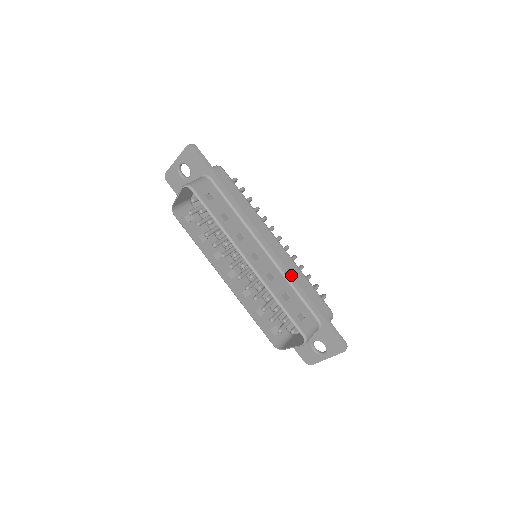
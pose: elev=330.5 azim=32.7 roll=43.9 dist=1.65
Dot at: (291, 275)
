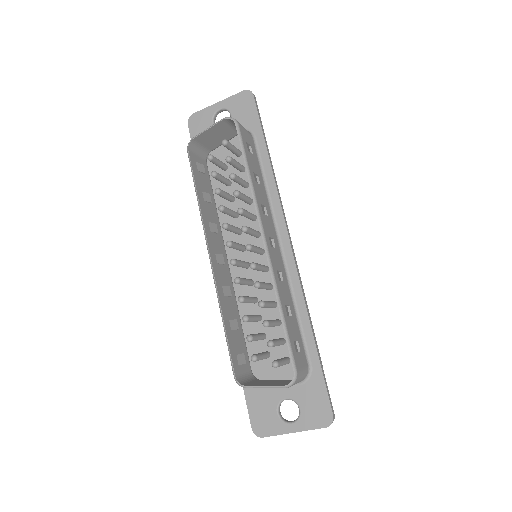
Dot at: (301, 290)
